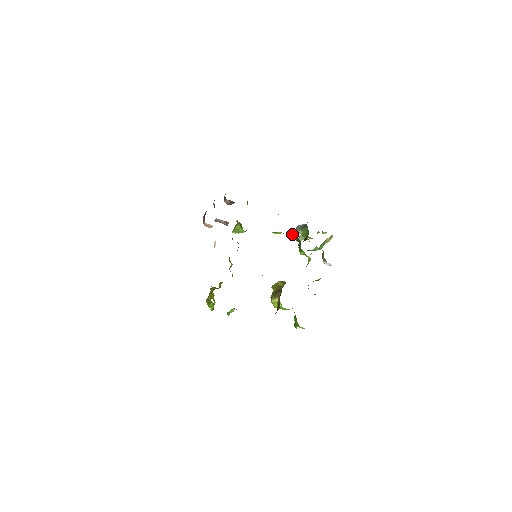
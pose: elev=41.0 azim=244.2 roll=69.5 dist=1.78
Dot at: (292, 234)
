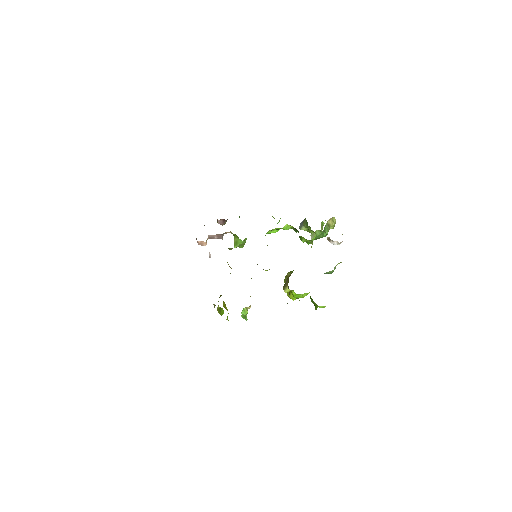
Dot at: (287, 226)
